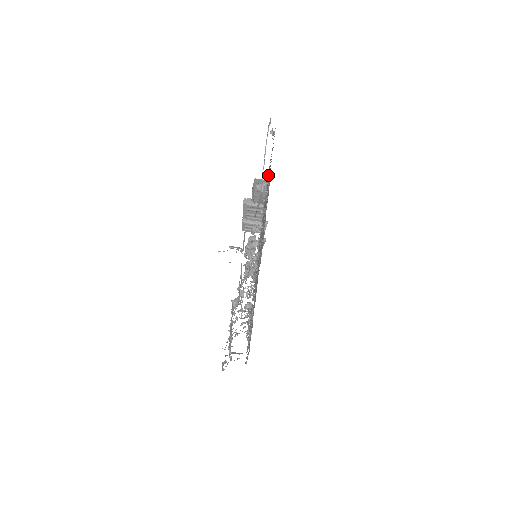
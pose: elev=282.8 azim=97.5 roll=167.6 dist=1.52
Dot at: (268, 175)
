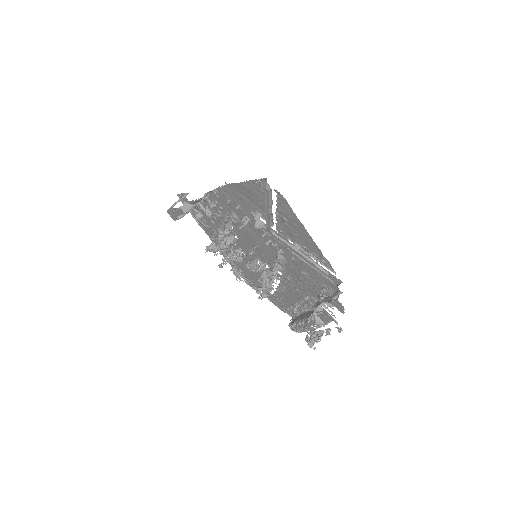
Dot at: (285, 225)
